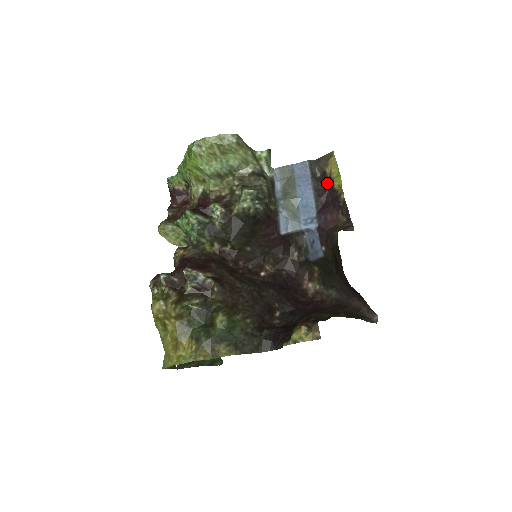
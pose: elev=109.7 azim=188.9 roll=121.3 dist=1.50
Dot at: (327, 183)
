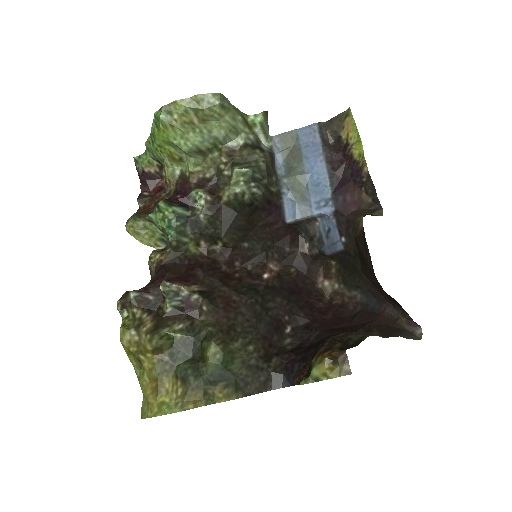
Dot at: (343, 152)
